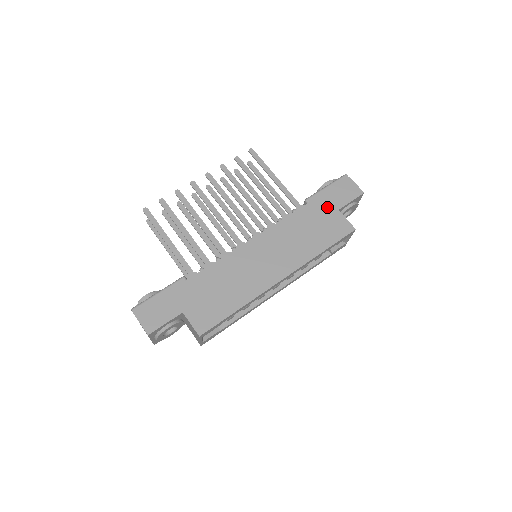
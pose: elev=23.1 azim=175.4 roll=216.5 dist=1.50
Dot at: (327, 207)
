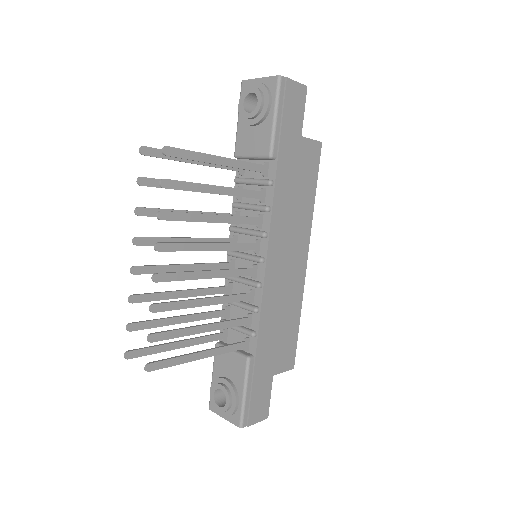
Dot at: (293, 145)
